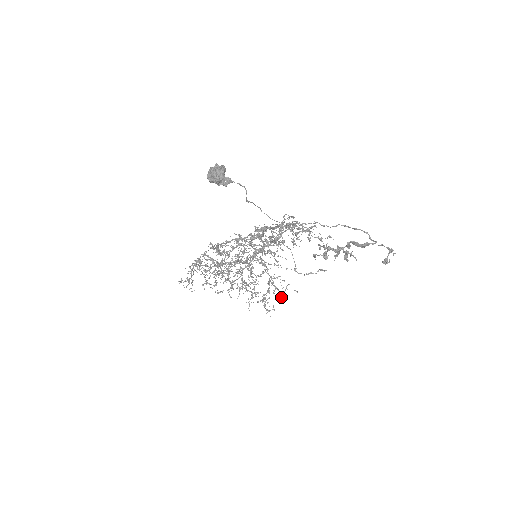
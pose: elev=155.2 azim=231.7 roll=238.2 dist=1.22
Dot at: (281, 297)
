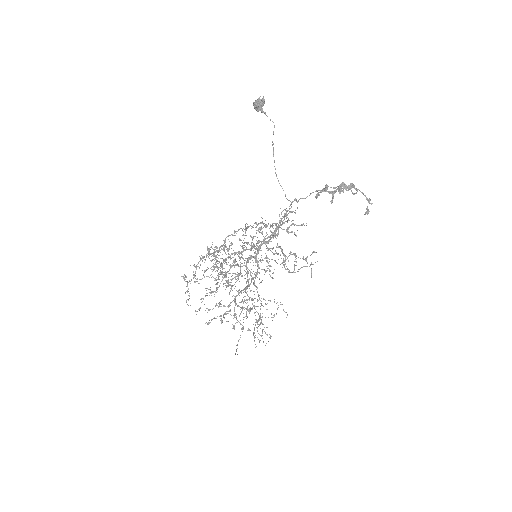
Dot at: (270, 336)
